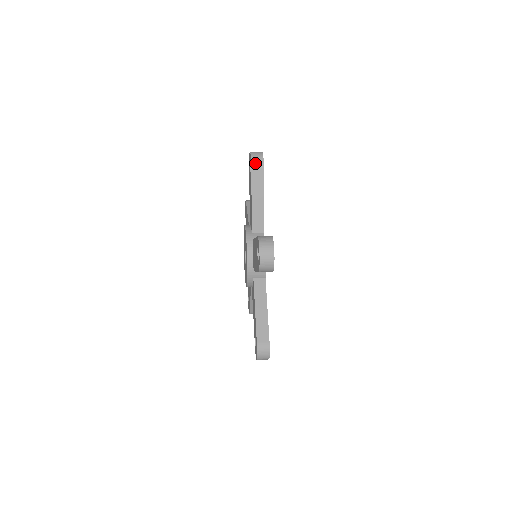
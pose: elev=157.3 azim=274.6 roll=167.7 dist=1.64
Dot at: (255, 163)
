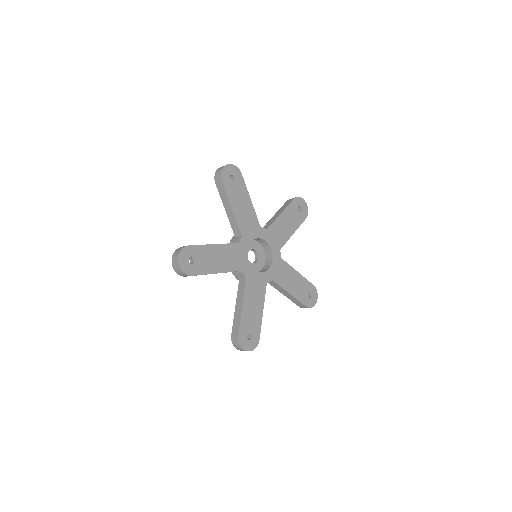
Dot at: (292, 198)
